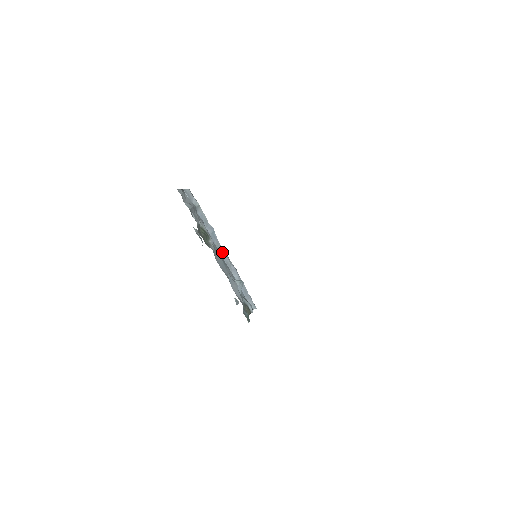
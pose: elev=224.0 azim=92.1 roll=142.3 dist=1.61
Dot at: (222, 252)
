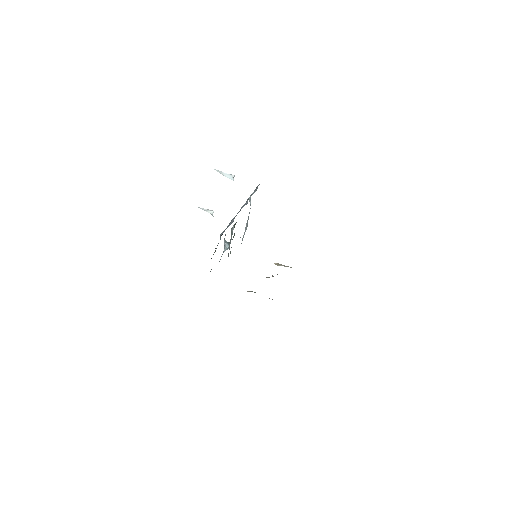
Dot at: occluded
